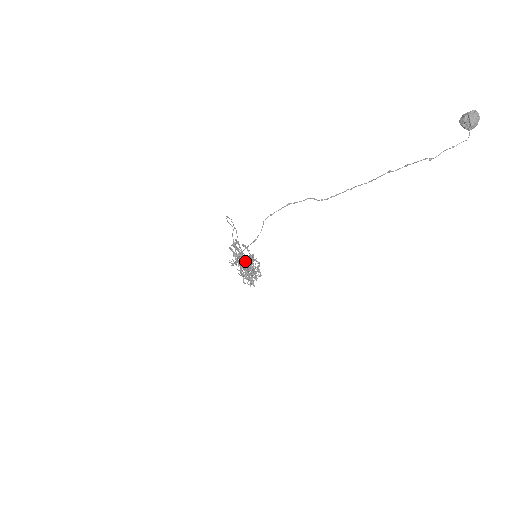
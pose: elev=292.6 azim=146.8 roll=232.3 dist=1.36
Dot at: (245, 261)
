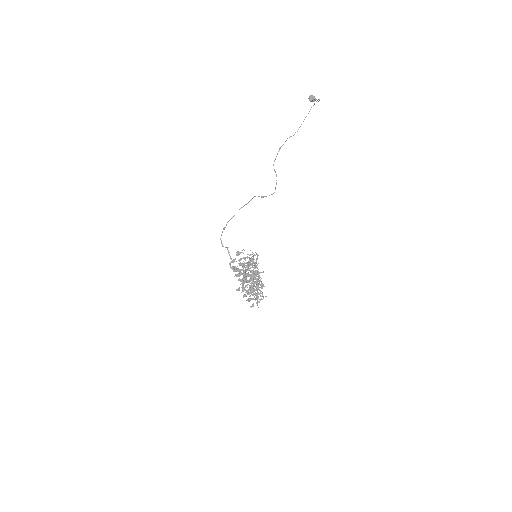
Dot at: (245, 280)
